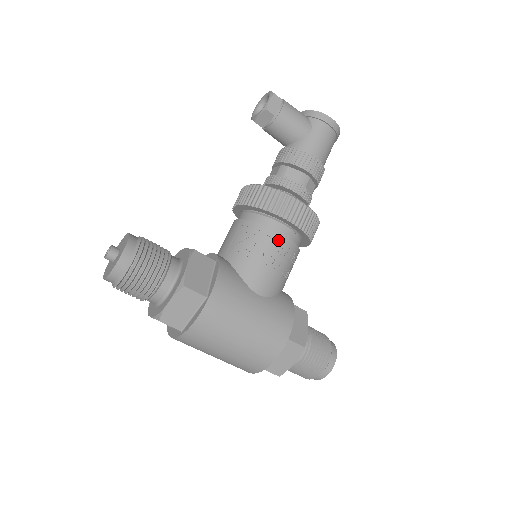
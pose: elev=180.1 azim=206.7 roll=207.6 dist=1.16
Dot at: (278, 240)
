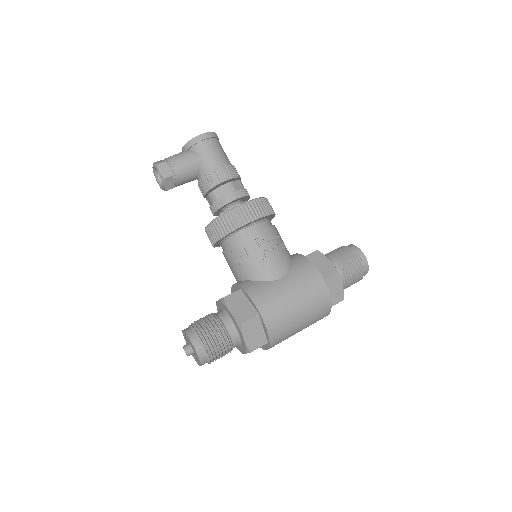
Dot at: (256, 238)
